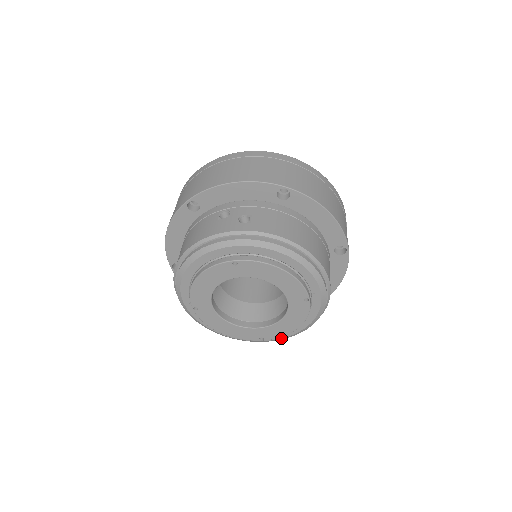
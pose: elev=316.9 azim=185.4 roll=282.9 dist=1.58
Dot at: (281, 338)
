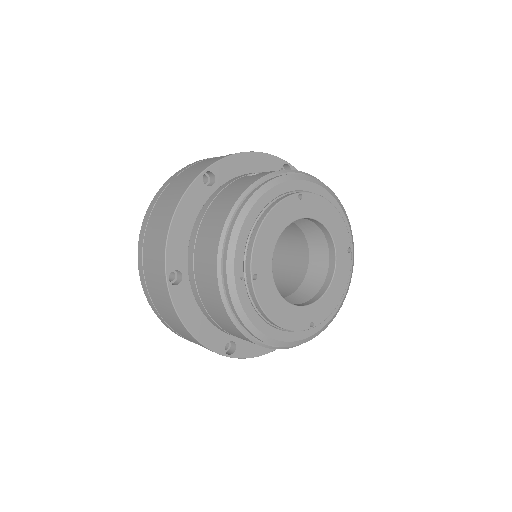
Dot at: (321, 328)
